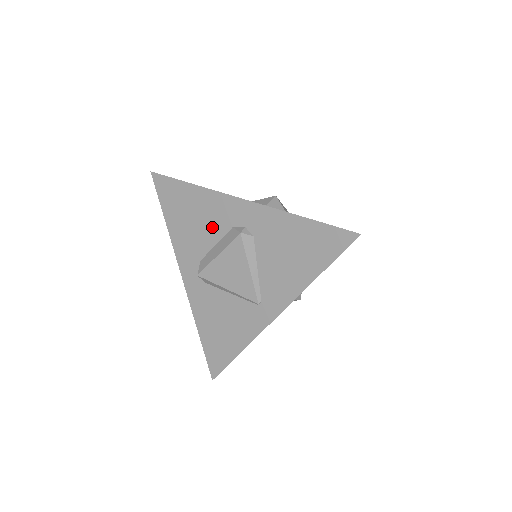
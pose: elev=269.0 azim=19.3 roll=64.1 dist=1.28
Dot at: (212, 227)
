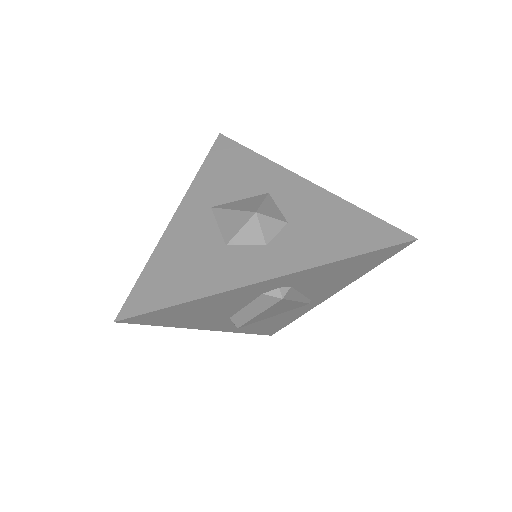
Dot at: (235, 304)
